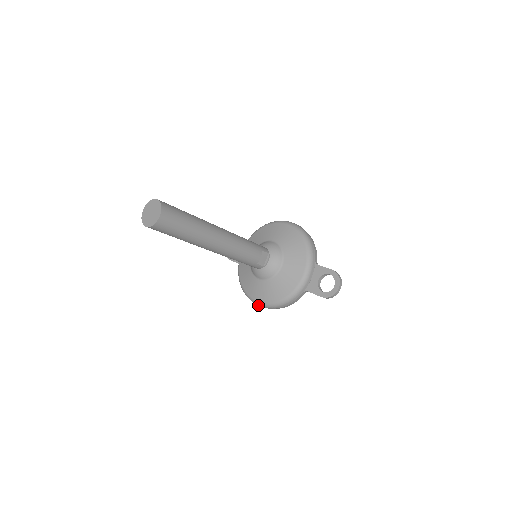
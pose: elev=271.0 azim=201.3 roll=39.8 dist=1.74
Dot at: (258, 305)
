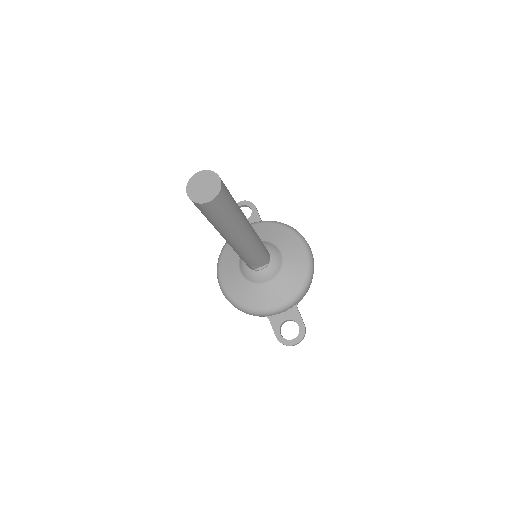
Dot at: (220, 286)
